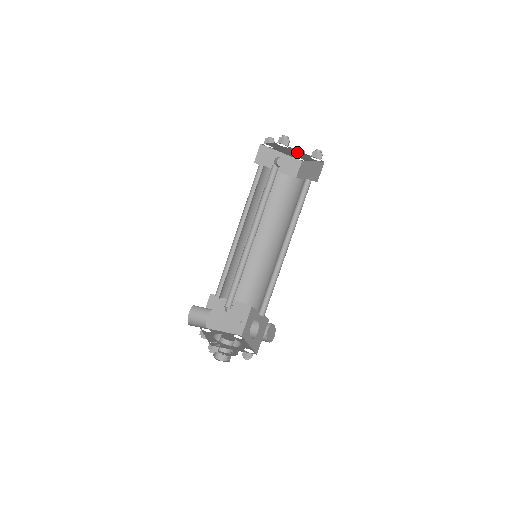
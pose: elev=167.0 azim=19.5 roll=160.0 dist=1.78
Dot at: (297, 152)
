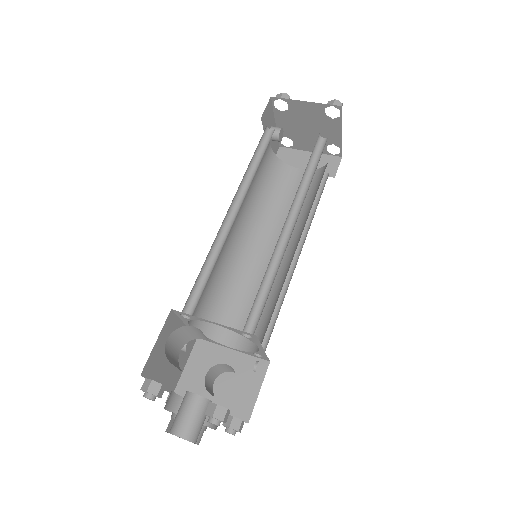
Dot at: (326, 130)
